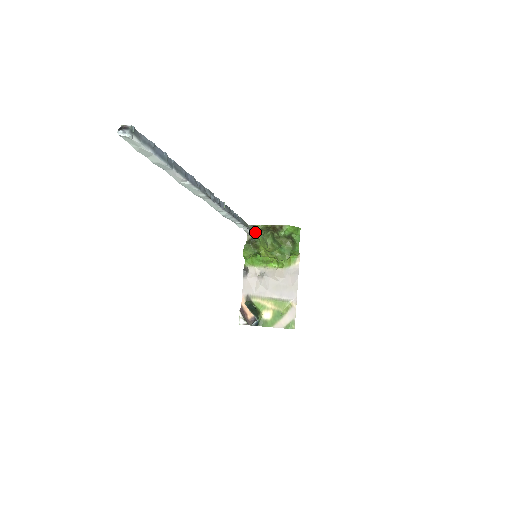
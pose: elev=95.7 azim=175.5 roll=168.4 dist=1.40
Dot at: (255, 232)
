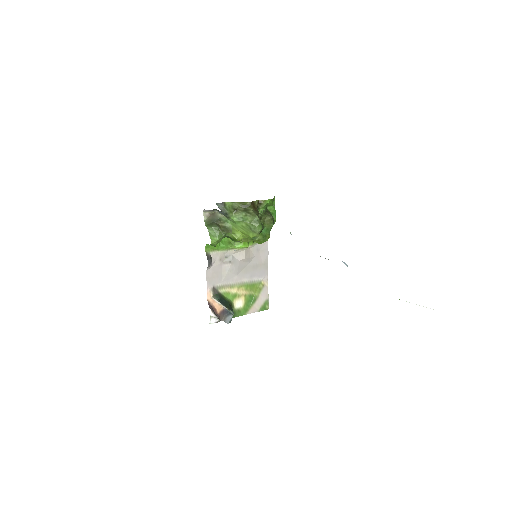
Dot at: (229, 214)
